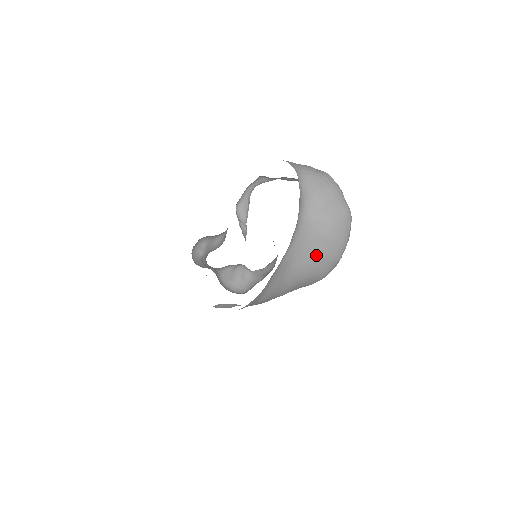
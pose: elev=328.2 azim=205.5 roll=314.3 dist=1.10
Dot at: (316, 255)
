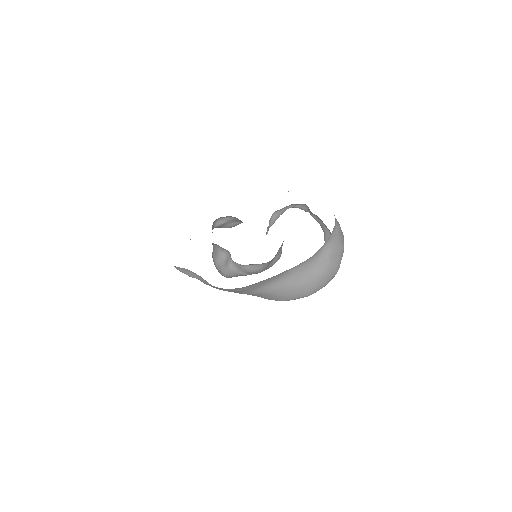
Dot at: (299, 284)
